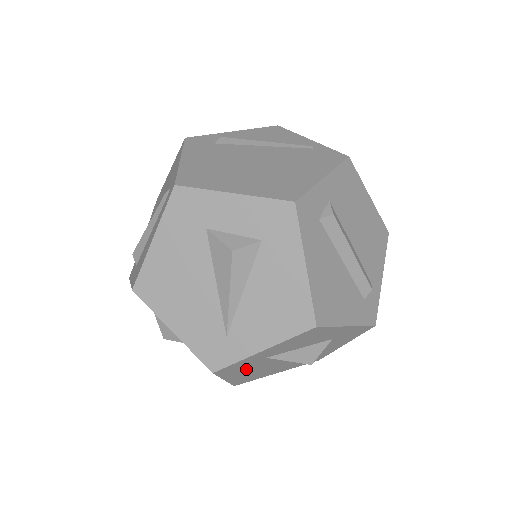
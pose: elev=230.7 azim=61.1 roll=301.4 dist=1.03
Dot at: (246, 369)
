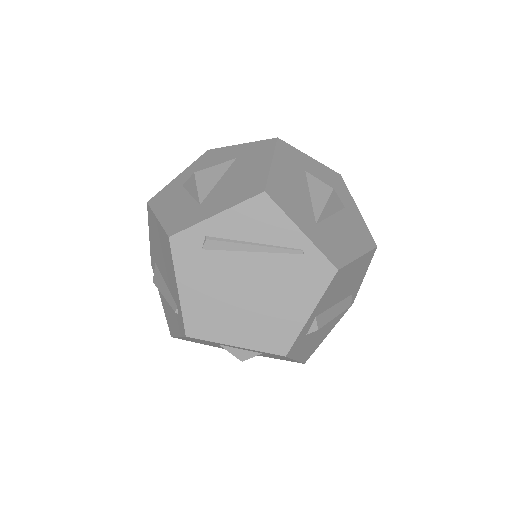
Dot at: occluded
